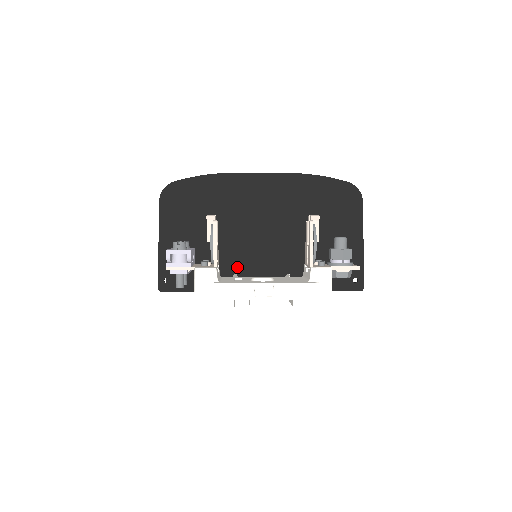
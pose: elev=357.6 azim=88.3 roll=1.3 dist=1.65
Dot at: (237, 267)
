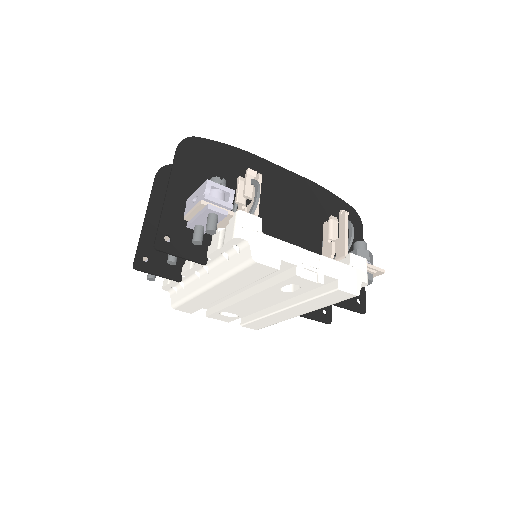
Dot at: occluded
